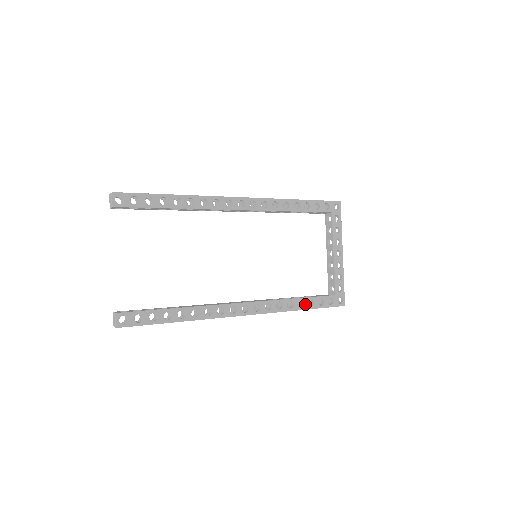
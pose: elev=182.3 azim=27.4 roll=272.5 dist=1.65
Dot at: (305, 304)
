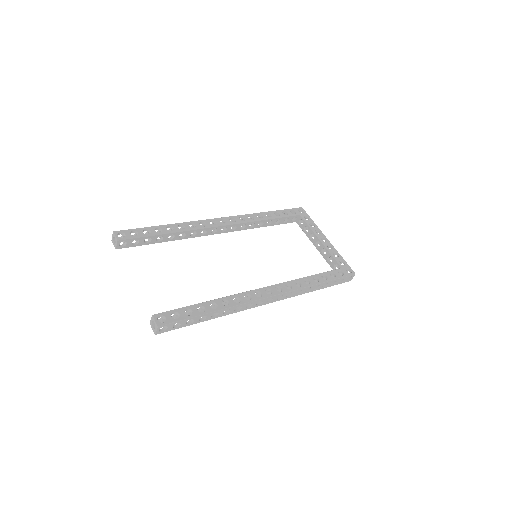
Dot at: (320, 279)
